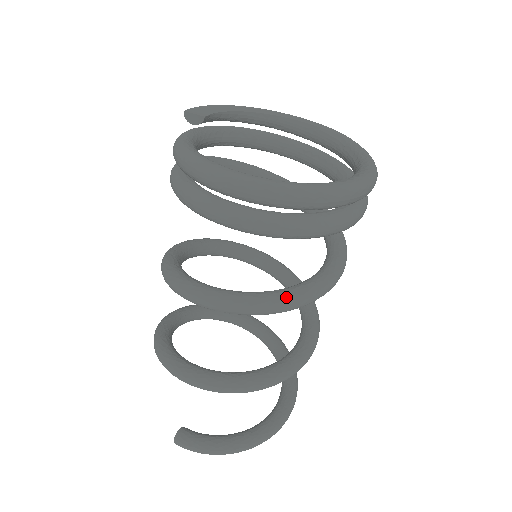
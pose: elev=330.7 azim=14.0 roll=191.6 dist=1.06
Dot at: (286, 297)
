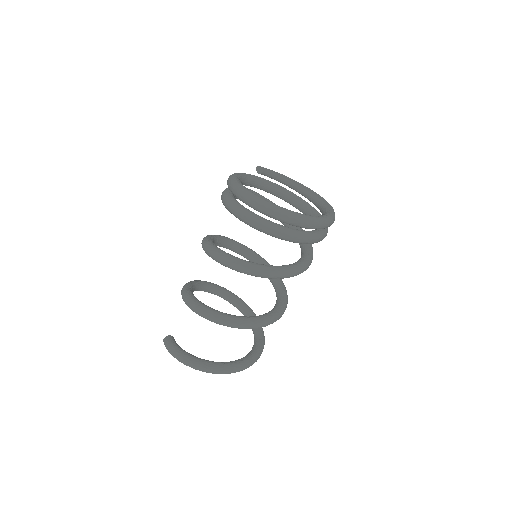
Dot at: (236, 260)
